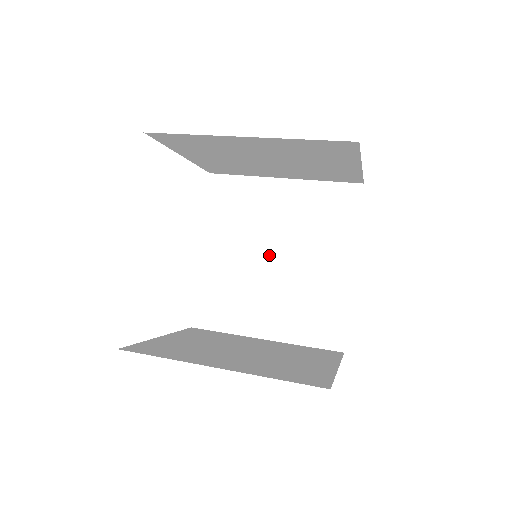
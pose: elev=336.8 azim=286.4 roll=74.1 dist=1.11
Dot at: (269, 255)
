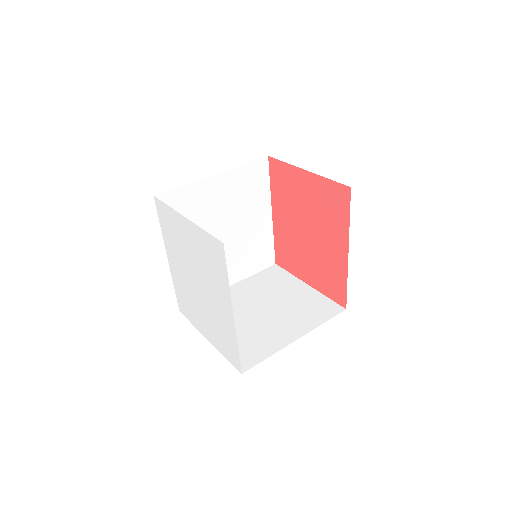
Dot at: (219, 234)
